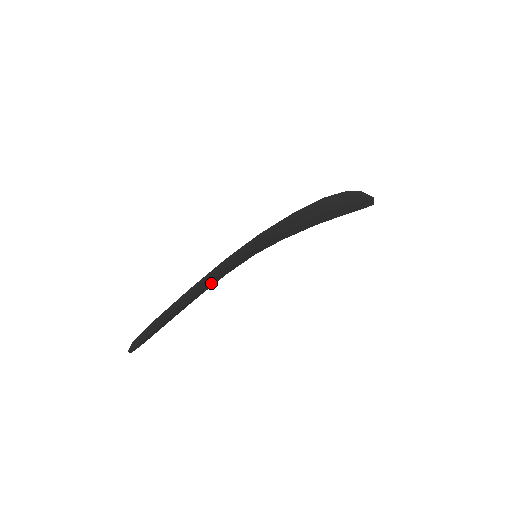
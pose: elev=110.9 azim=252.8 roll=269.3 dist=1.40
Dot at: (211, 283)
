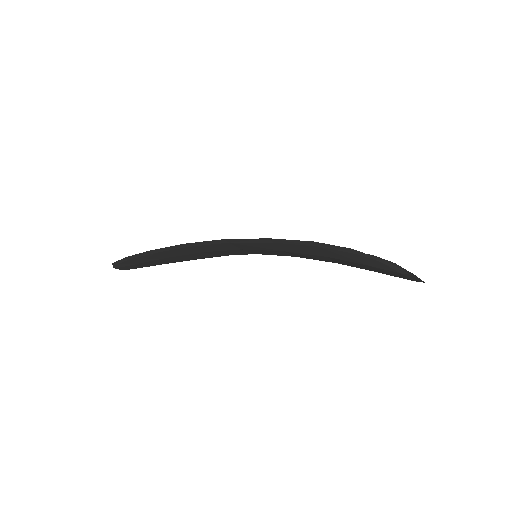
Dot at: (193, 255)
